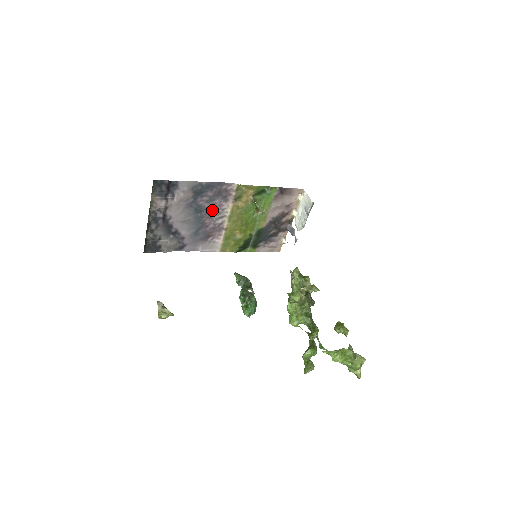
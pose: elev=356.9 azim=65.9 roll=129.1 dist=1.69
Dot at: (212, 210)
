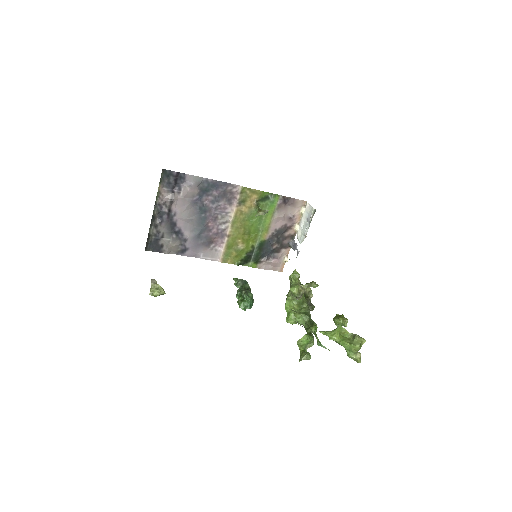
Dot at: (216, 212)
